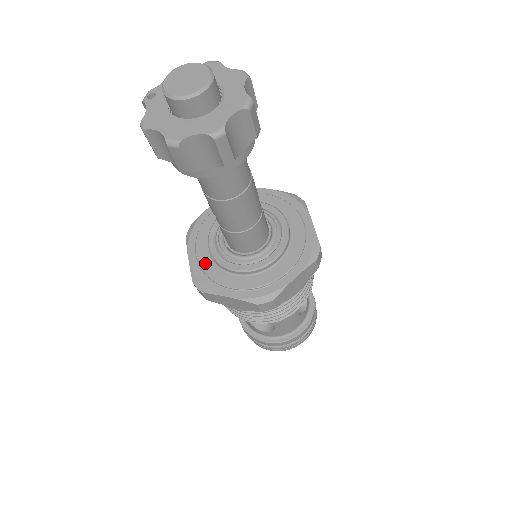
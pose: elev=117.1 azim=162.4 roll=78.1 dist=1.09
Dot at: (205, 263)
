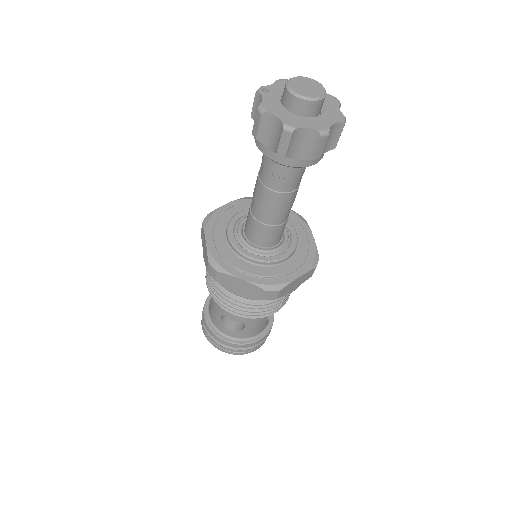
Dot at: (222, 247)
